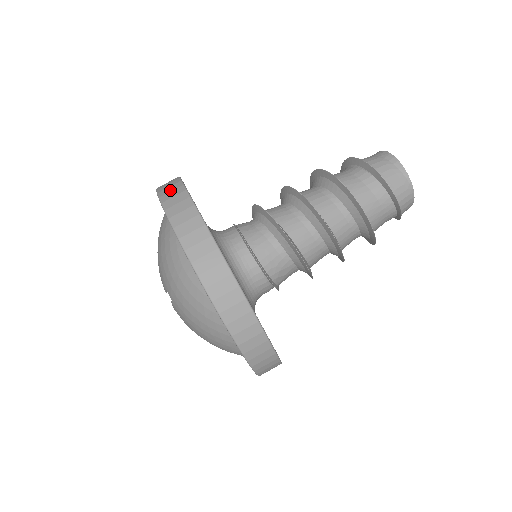
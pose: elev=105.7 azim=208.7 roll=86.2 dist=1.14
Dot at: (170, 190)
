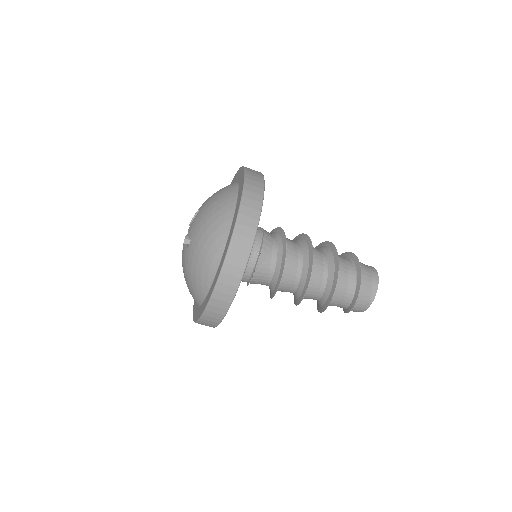
Dot at: (249, 215)
